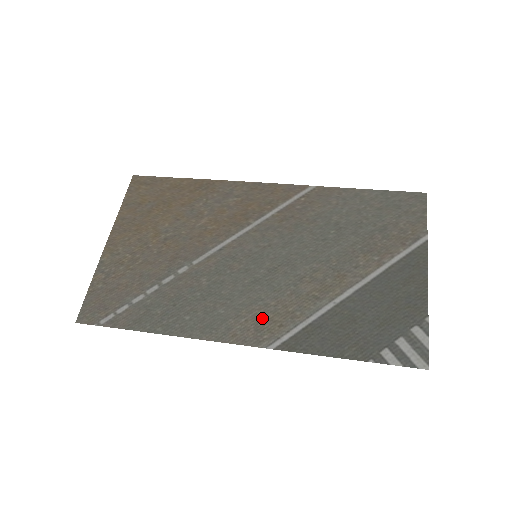
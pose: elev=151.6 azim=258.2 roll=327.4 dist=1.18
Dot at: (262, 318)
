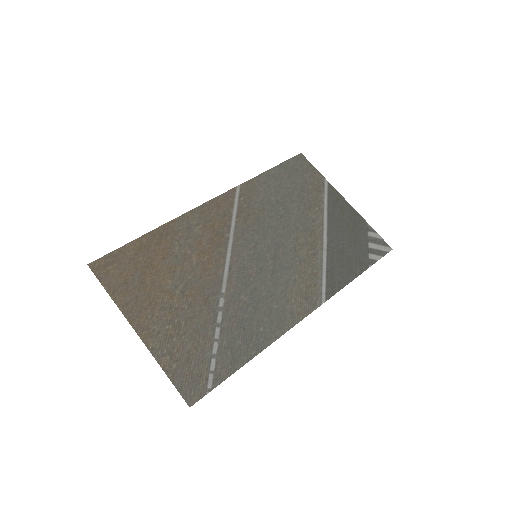
Dot at: (301, 290)
